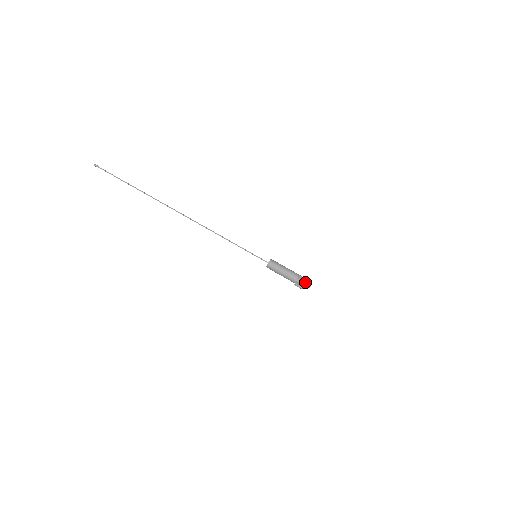
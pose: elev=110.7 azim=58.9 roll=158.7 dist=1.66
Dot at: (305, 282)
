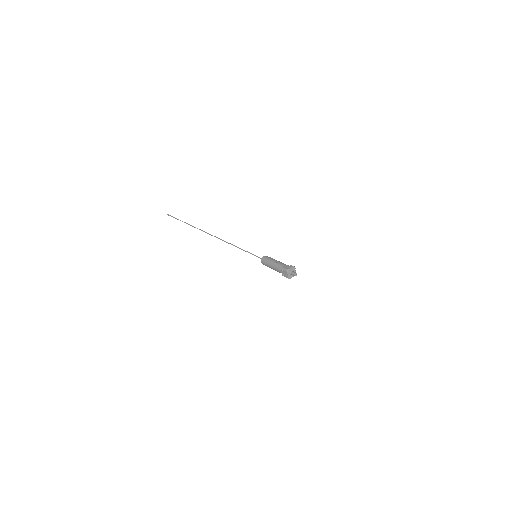
Dot at: (289, 269)
